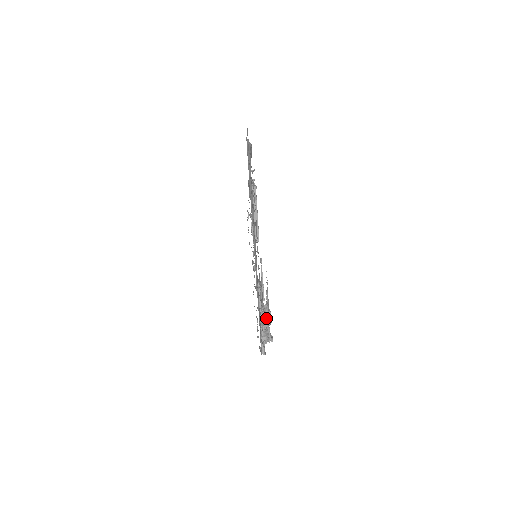
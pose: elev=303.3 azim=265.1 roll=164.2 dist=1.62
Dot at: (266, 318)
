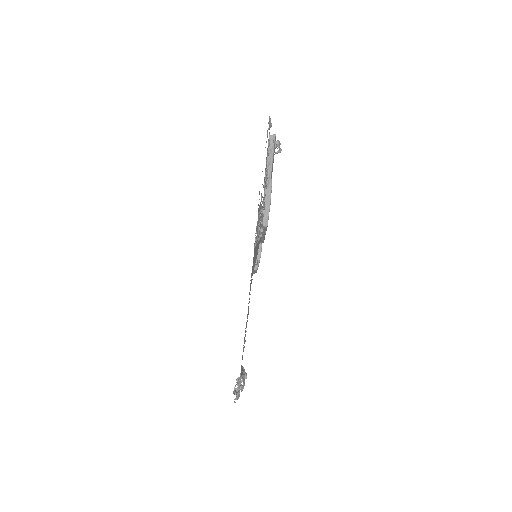
Dot at: (241, 381)
